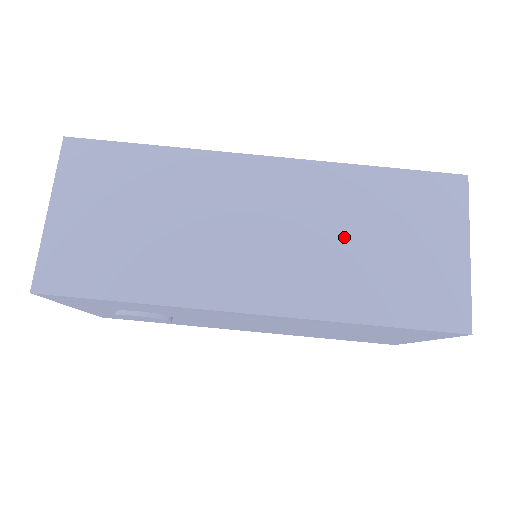
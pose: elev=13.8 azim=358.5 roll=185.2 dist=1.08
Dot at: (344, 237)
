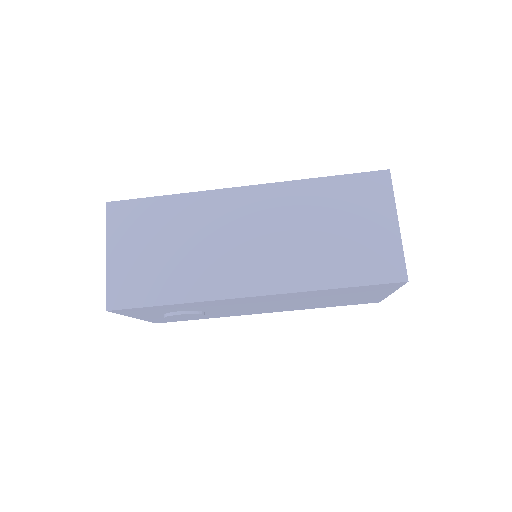
Dot at: (308, 232)
